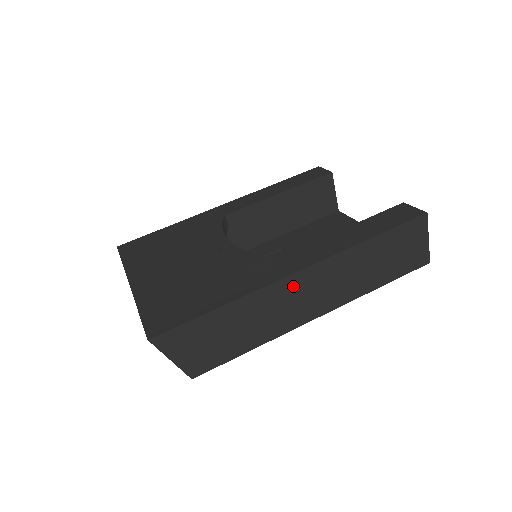
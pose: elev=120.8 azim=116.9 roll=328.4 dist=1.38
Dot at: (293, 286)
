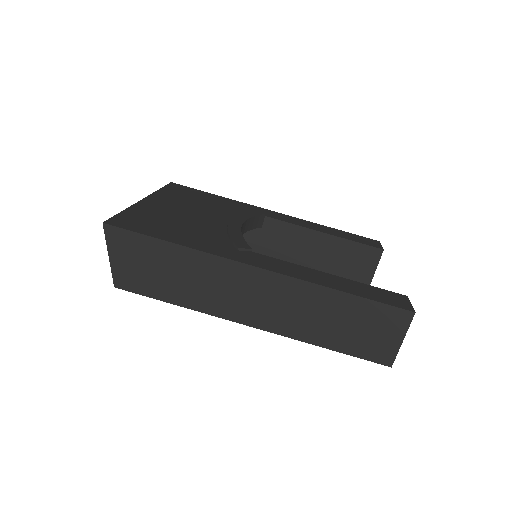
Dot at: (245, 277)
